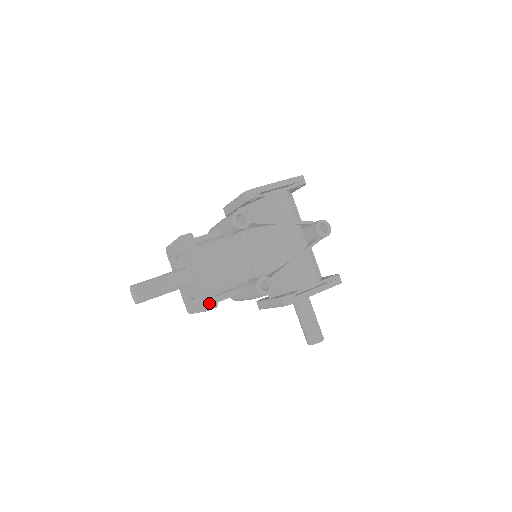
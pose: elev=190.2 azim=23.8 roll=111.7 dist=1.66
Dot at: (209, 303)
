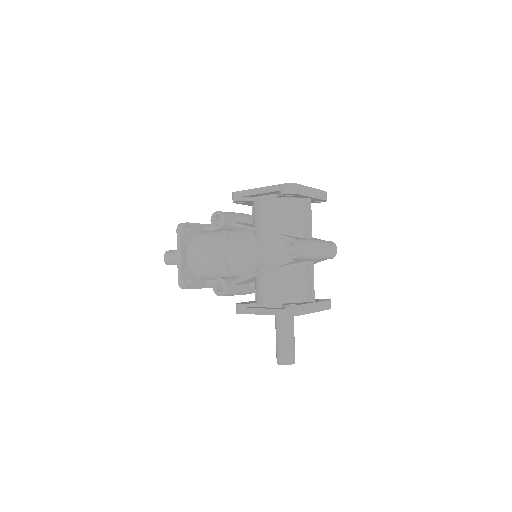
Dot at: (179, 284)
